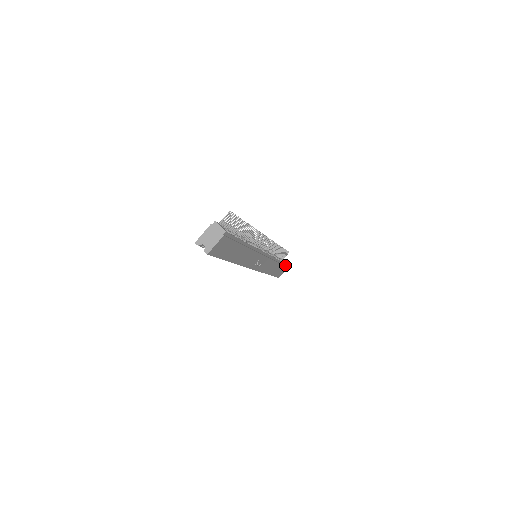
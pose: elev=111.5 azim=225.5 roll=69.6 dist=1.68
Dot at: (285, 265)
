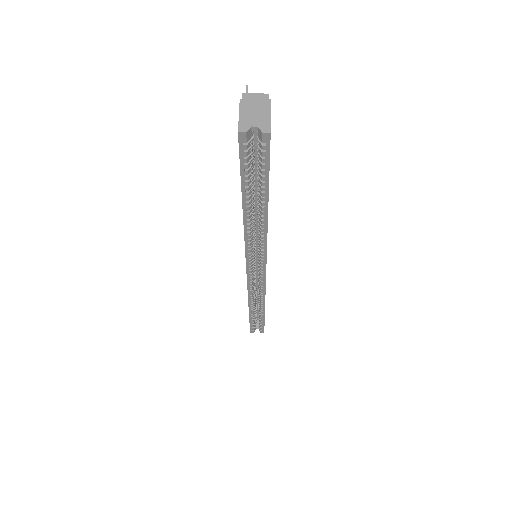
Dot at: occluded
